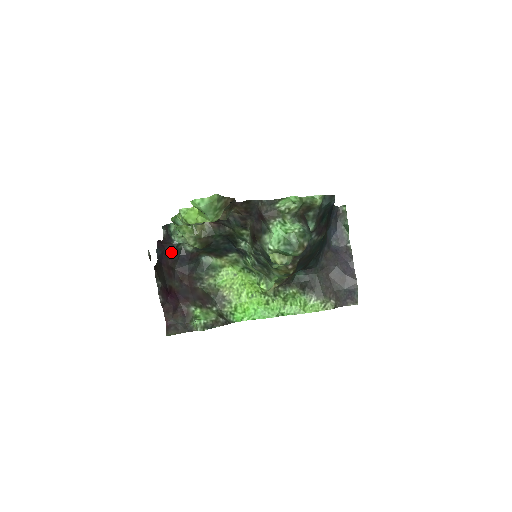
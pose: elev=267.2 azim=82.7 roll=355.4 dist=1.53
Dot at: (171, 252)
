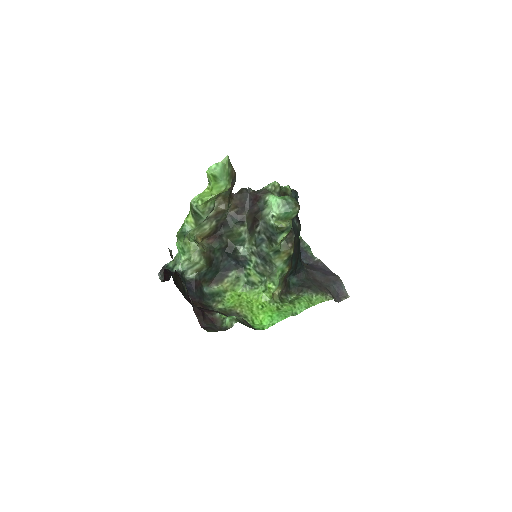
Dot at: occluded
